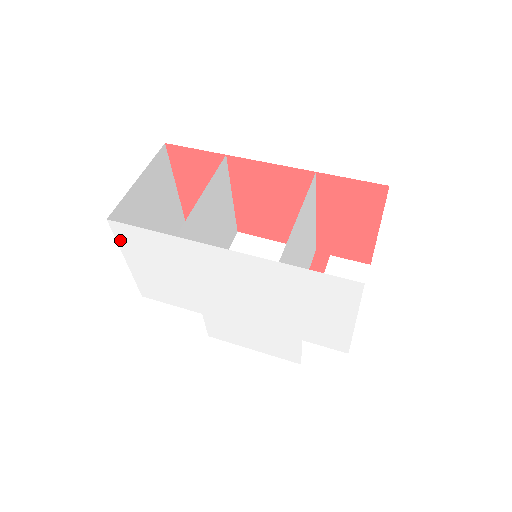
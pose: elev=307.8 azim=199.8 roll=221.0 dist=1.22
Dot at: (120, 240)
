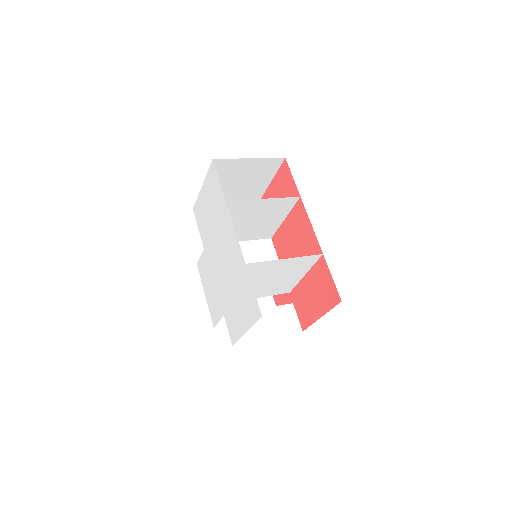
Dot at: (209, 174)
